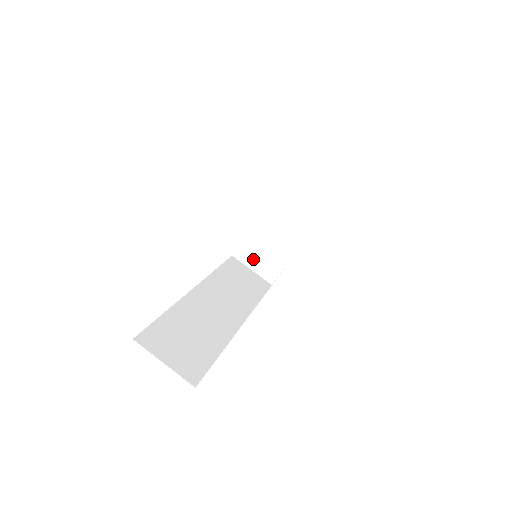
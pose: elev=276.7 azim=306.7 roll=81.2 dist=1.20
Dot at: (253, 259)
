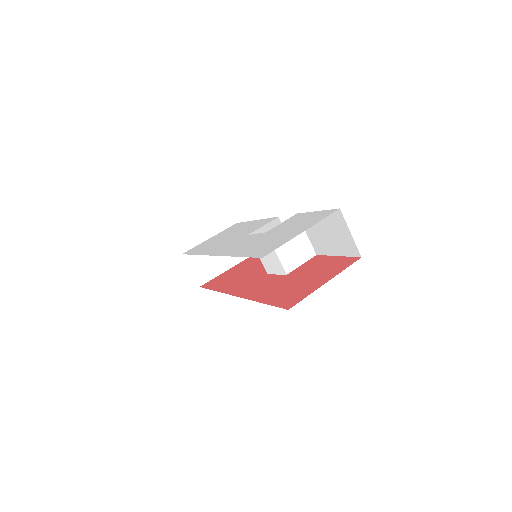
Dot at: (283, 252)
